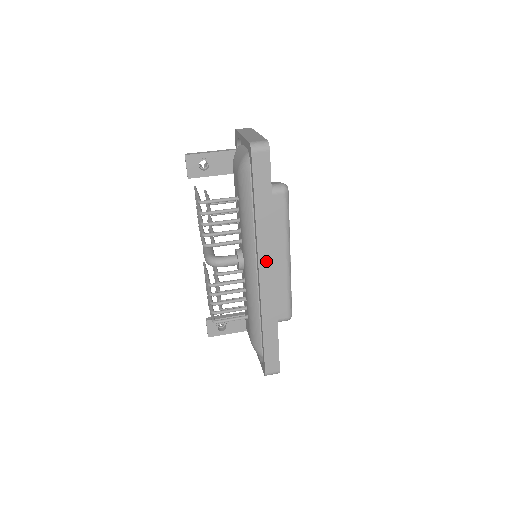
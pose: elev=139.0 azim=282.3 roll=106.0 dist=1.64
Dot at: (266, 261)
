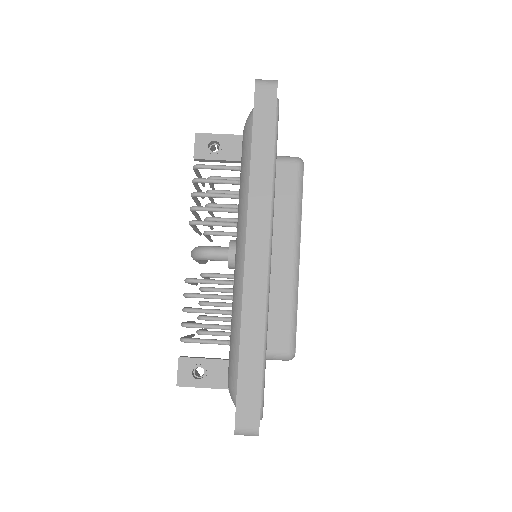
Dot at: (258, 227)
